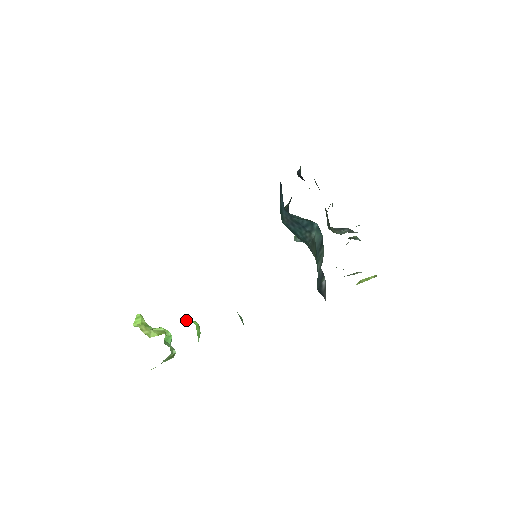
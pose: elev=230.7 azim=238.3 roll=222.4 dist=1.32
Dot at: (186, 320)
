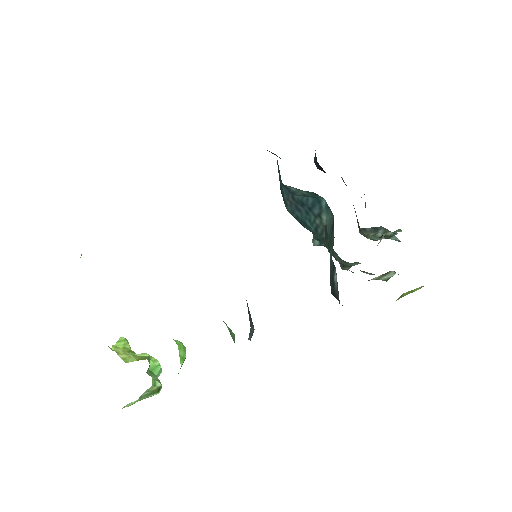
Dot at: occluded
